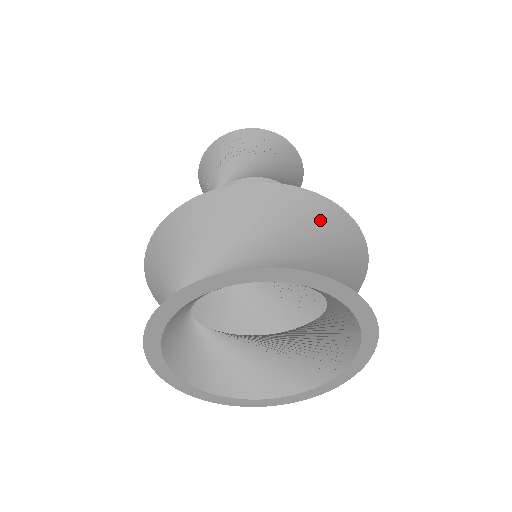
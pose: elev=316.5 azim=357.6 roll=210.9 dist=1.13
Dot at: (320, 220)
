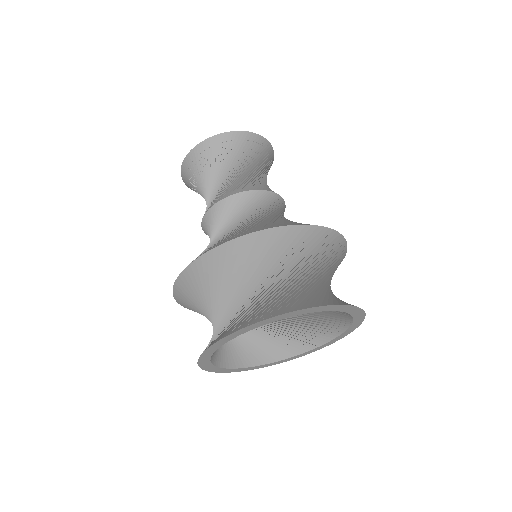
Dot at: (251, 252)
